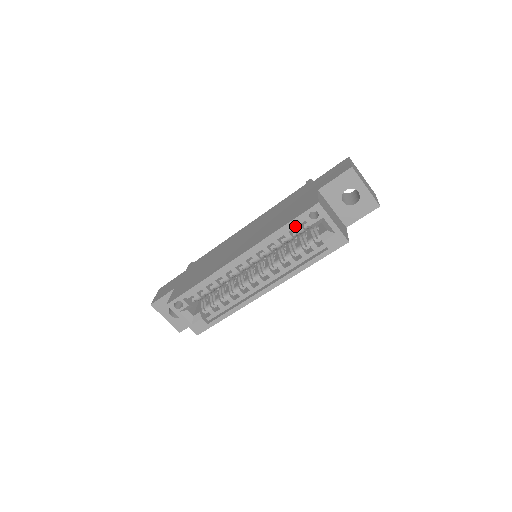
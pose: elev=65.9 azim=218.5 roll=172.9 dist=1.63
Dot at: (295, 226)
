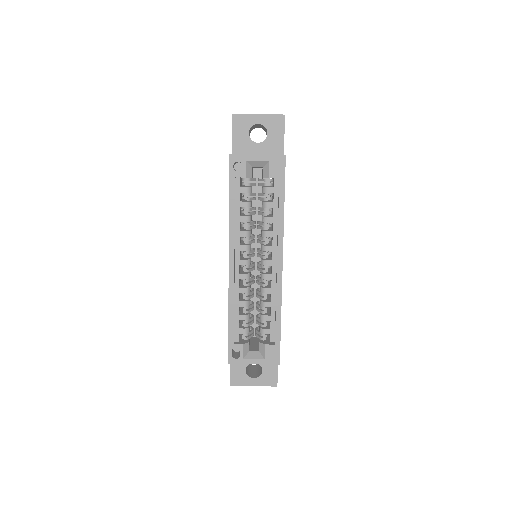
Dot at: (239, 192)
